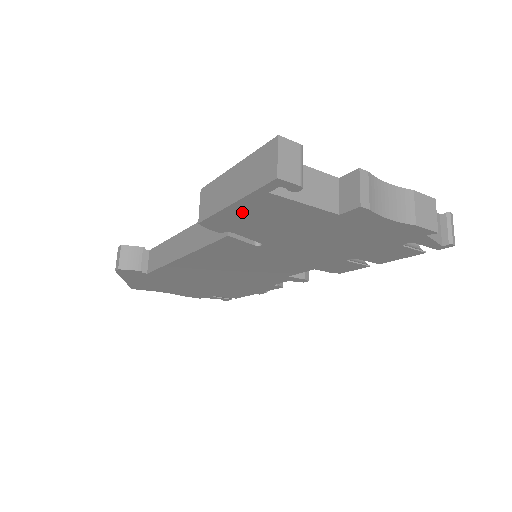
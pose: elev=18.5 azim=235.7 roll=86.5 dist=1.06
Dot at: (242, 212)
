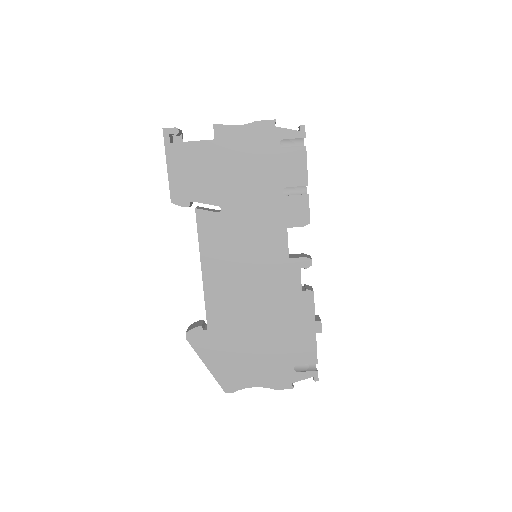
Dot at: (177, 172)
